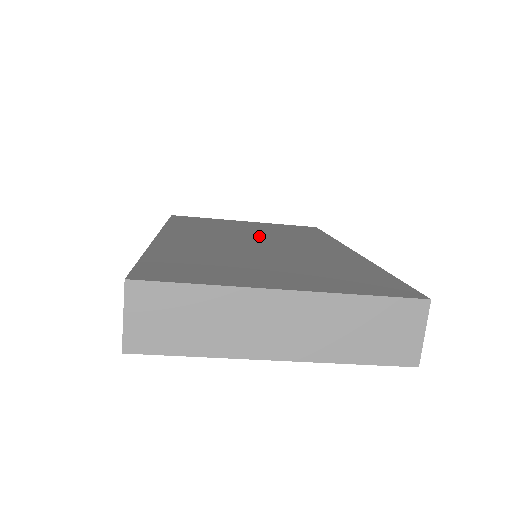
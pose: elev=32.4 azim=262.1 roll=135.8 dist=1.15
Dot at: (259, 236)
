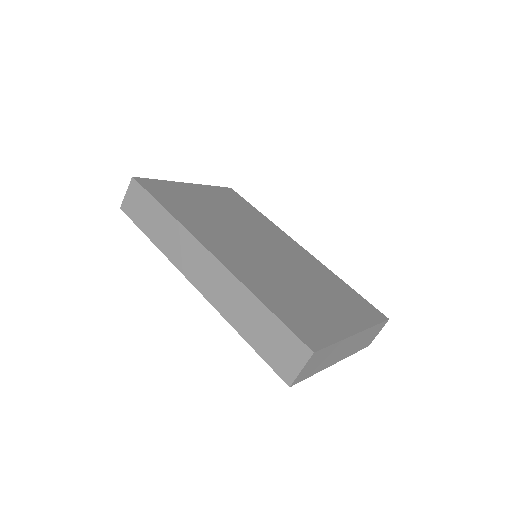
Dot at: (243, 229)
